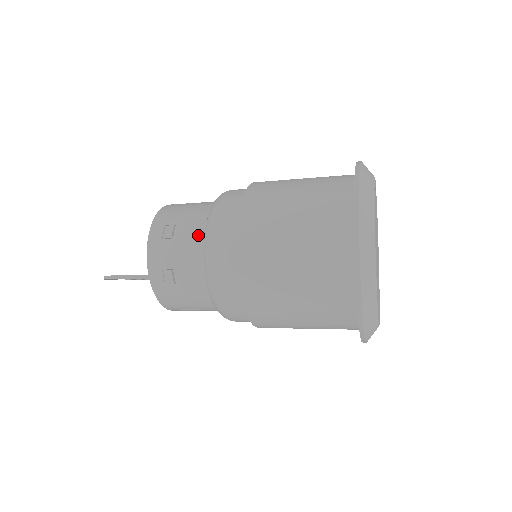
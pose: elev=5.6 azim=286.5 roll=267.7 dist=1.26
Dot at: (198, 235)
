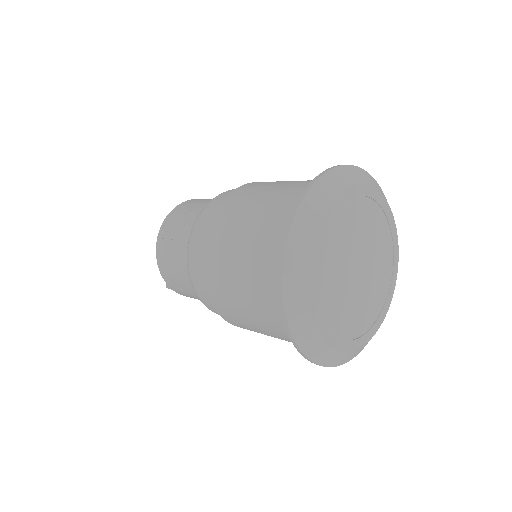
Dot at: occluded
